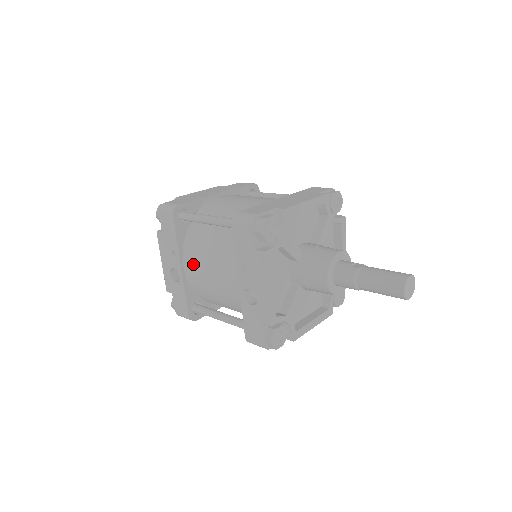
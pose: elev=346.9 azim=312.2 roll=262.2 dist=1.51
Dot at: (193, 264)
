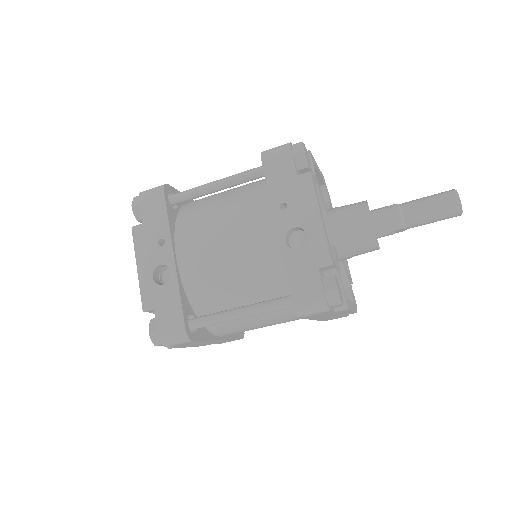
Dot at: (194, 245)
